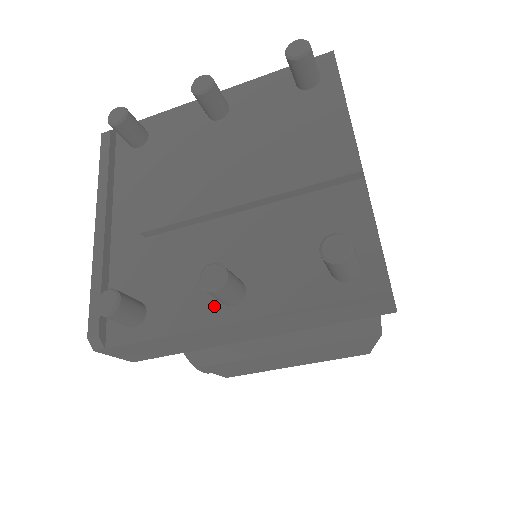
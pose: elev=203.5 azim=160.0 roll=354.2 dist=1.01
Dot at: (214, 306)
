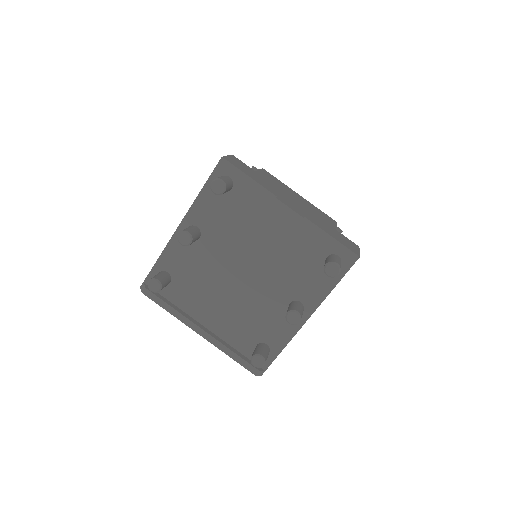
Dot at: occluded
